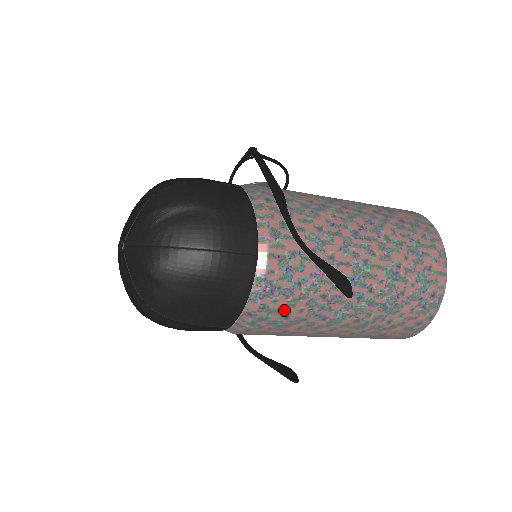
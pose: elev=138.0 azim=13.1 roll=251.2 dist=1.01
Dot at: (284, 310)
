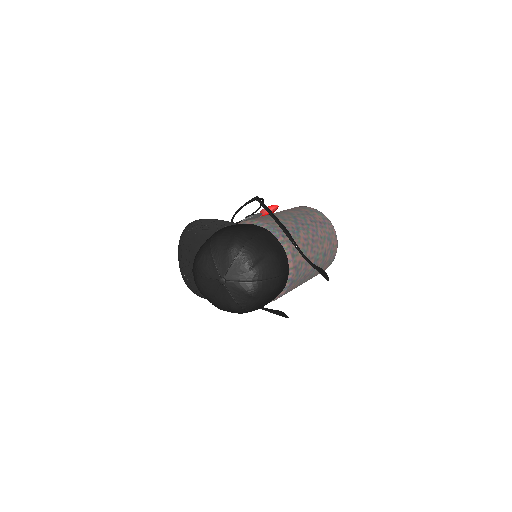
Dot at: (291, 289)
